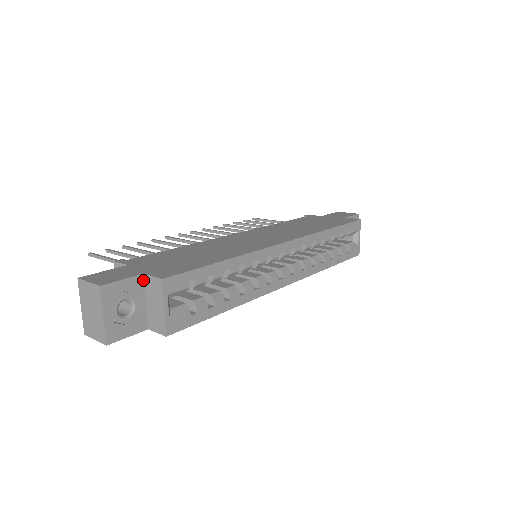
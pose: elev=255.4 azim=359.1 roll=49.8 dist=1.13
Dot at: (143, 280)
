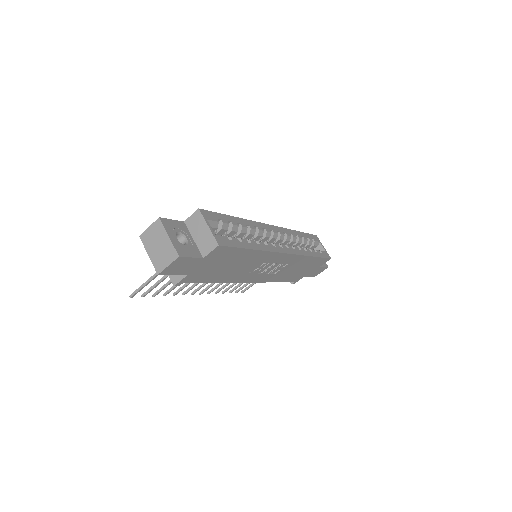
Dot at: (185, 225)
